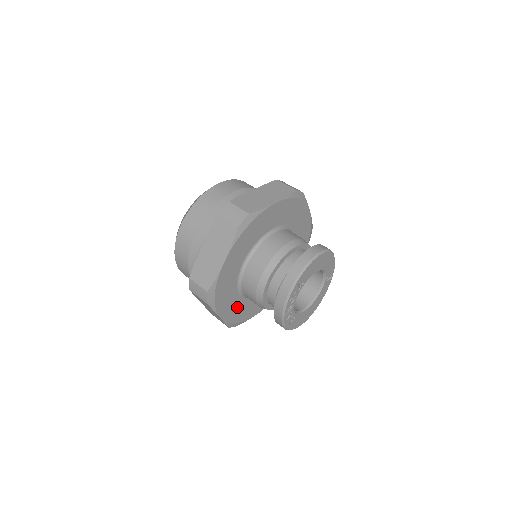
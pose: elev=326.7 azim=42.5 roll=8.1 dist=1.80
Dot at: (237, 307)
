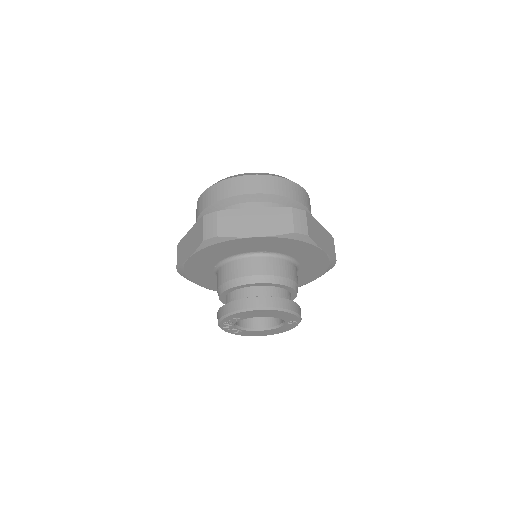
Dot at: occluded
